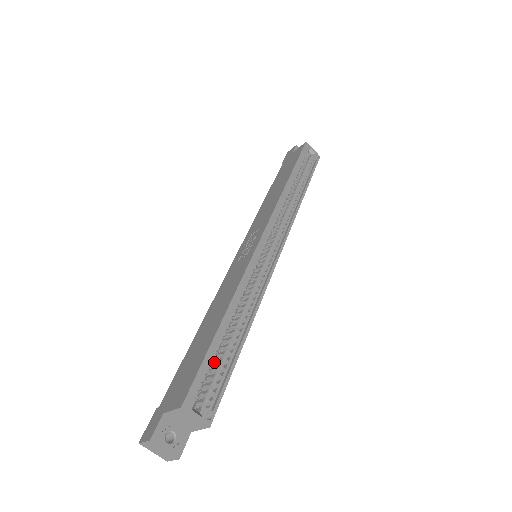
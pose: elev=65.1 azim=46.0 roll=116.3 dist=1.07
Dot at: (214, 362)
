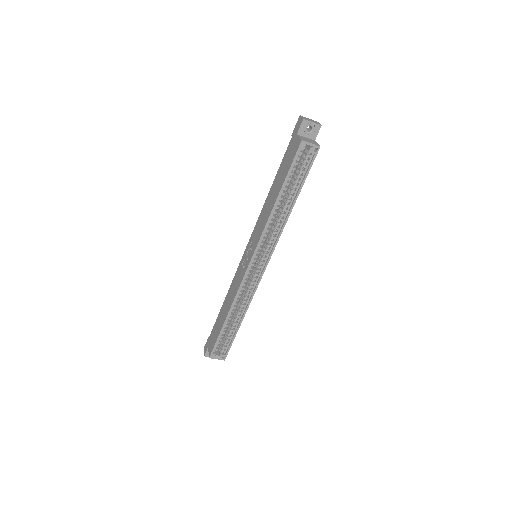
Dot at: (226, 332)
